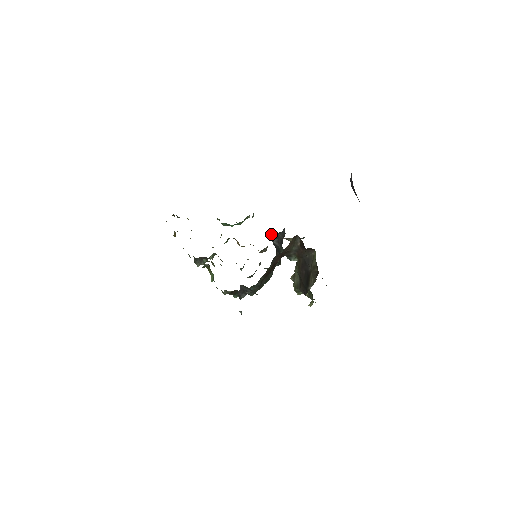
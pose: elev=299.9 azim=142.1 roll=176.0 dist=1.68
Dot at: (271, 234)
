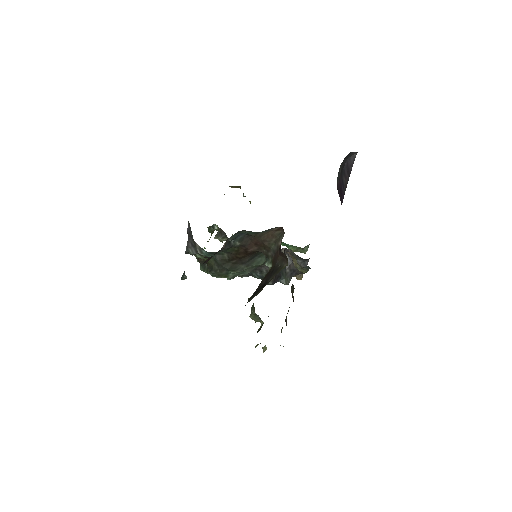
Dot at: (288, 249)
